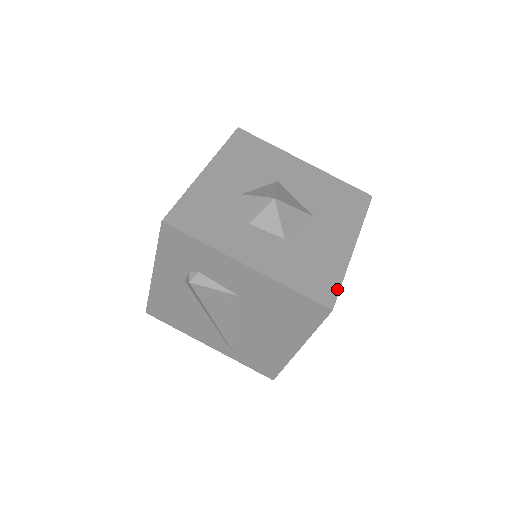
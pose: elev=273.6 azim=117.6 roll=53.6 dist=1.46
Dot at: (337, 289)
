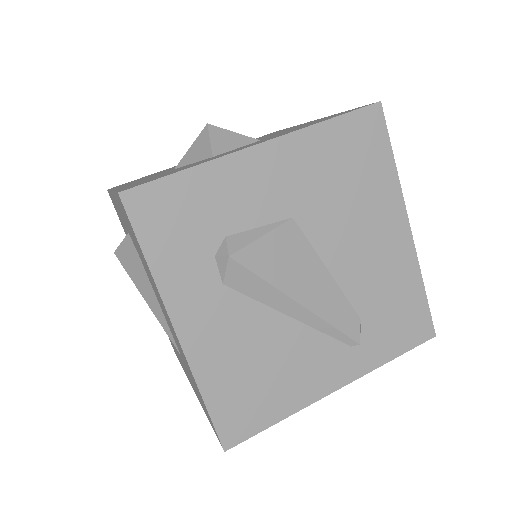
Dot at: (356, 108)
